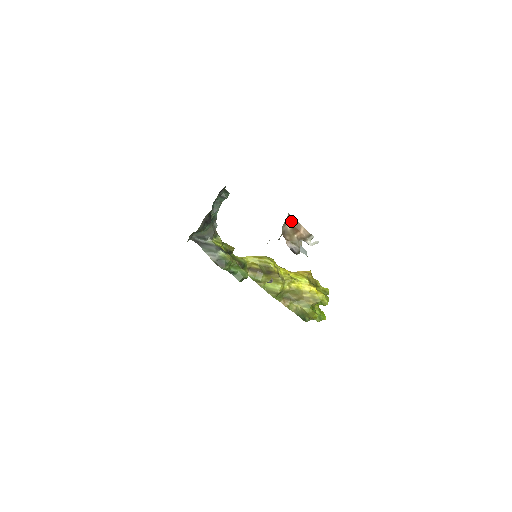
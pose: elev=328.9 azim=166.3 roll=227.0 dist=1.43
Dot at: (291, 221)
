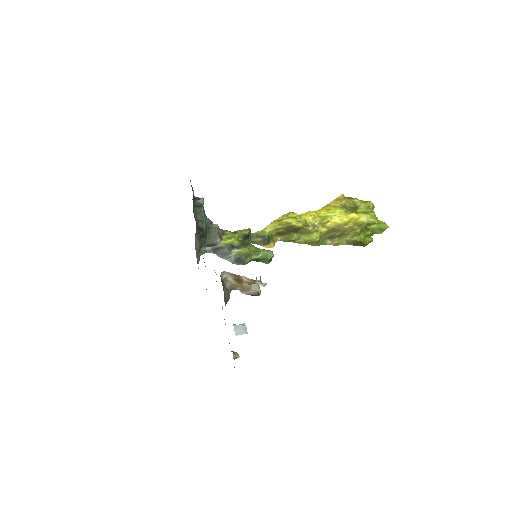
Dot at: (229, 276)
